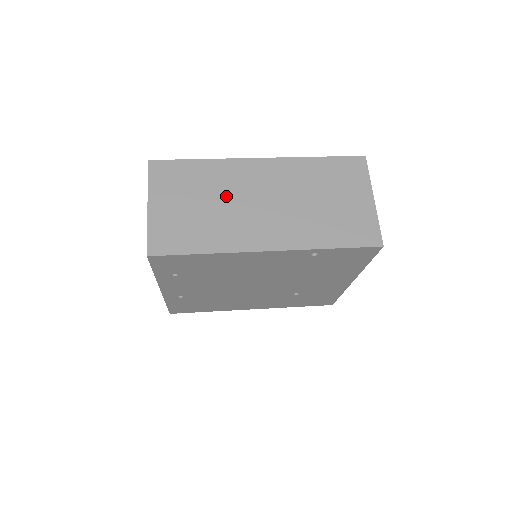
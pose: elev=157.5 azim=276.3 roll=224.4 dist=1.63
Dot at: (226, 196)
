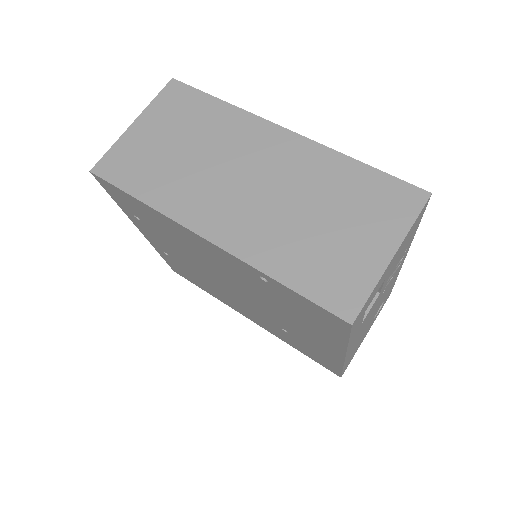
Dot at: (214, 152)
